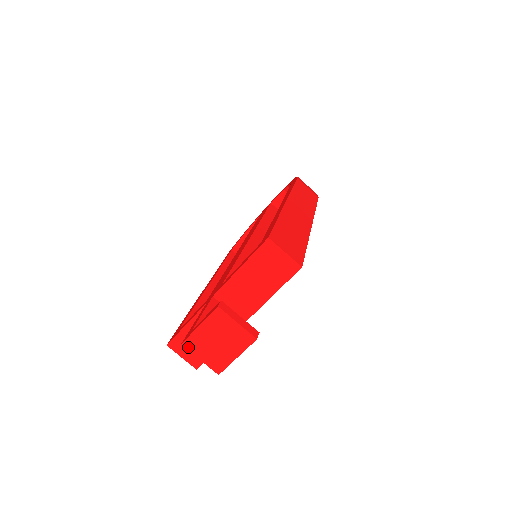
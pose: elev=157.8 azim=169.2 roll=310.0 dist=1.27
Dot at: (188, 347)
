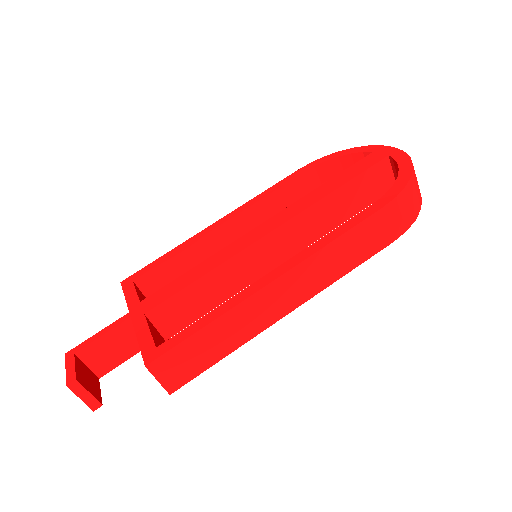
Dot at: occluded
